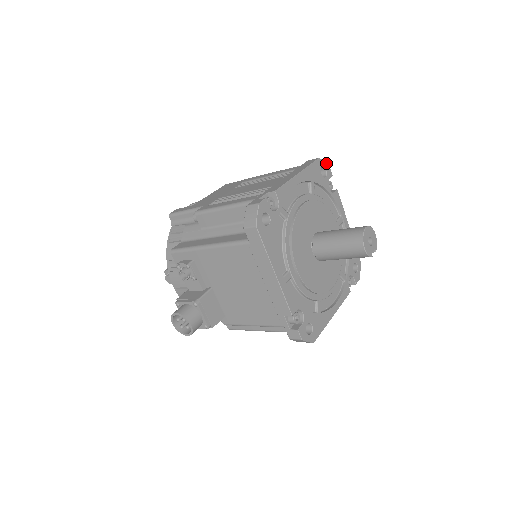
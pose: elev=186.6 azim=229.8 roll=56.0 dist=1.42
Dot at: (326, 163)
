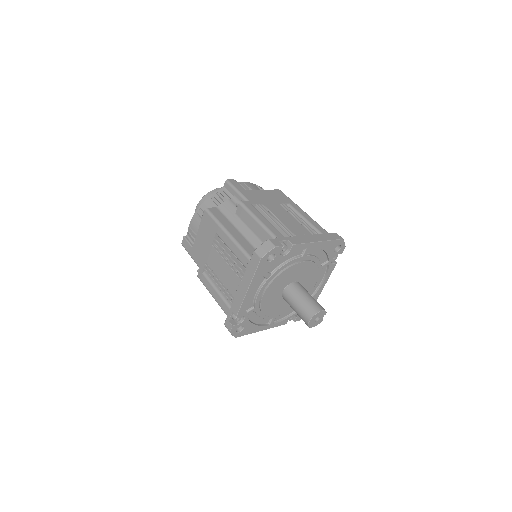
Dot at: (270, 251)
